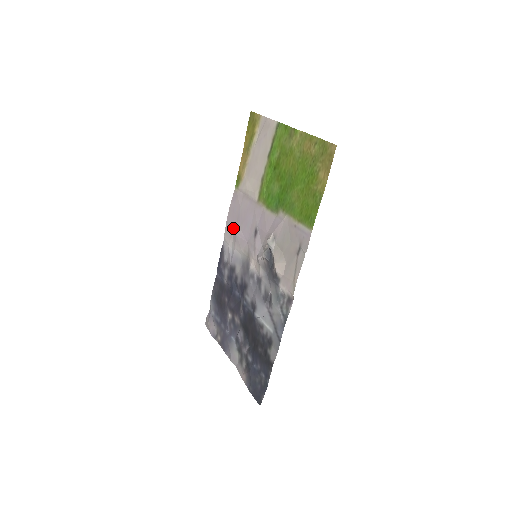
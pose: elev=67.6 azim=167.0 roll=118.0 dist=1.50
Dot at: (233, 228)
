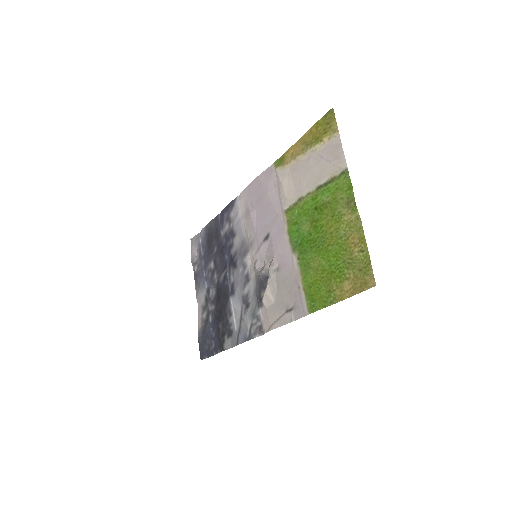
Dot at: (251, 201)
